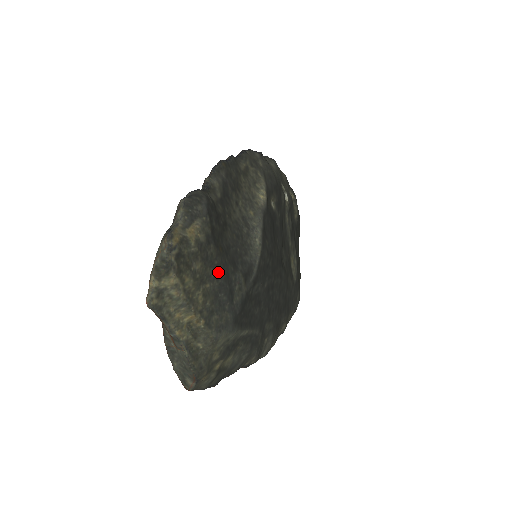
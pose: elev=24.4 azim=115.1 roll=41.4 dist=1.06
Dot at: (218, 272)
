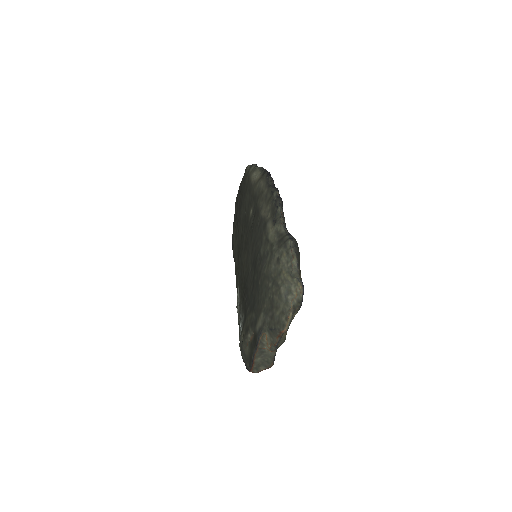
Dot at: occluded
